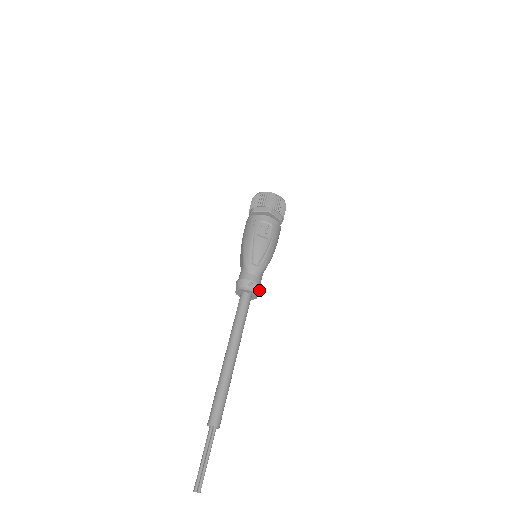
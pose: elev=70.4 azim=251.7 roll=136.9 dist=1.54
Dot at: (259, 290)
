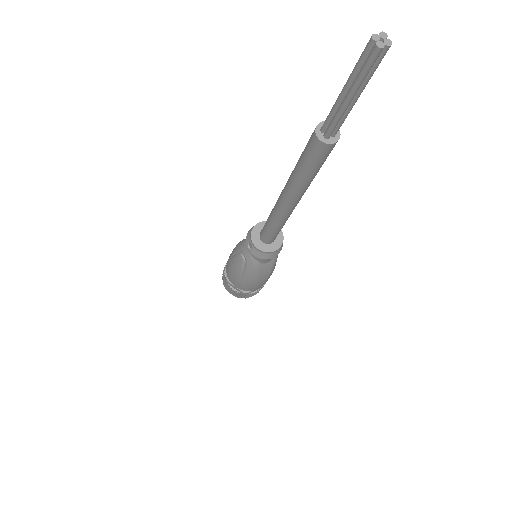
Dot at: (279, 250)
